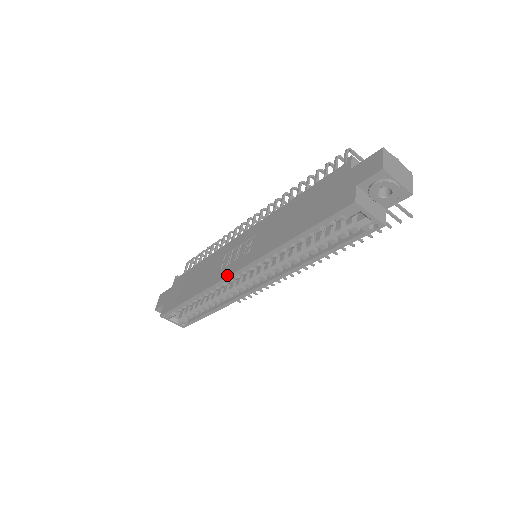
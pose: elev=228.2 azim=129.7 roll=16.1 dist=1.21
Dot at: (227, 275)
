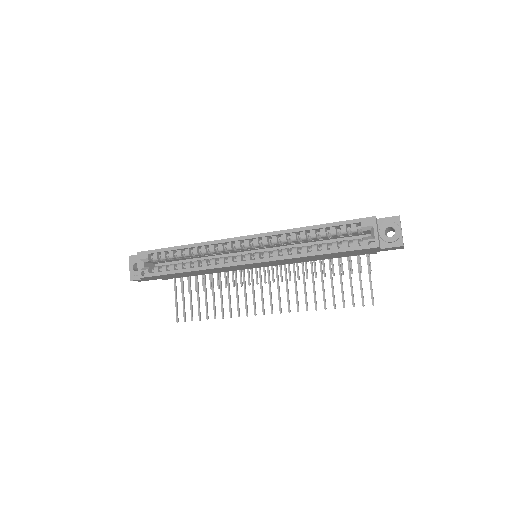
Dot at: (238, 237)
